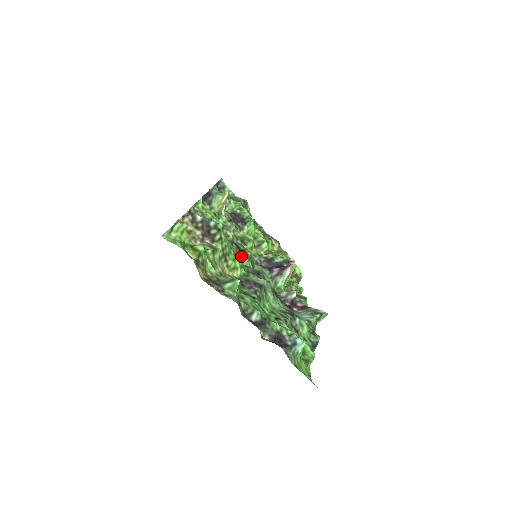
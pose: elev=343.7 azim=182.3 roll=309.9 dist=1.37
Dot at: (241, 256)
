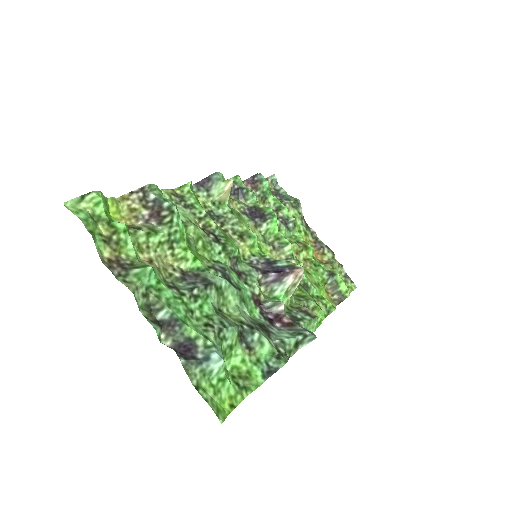
Dot at: (215, 249)
